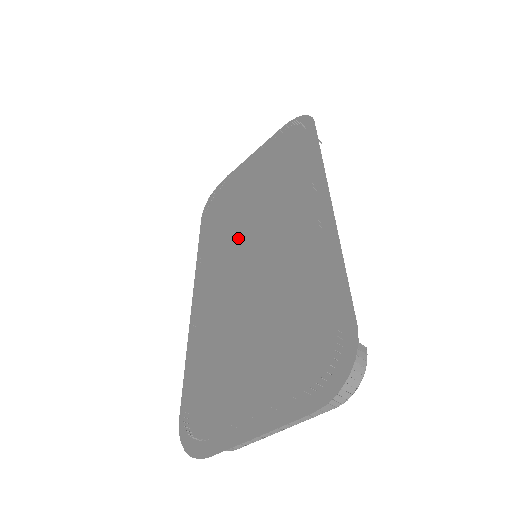
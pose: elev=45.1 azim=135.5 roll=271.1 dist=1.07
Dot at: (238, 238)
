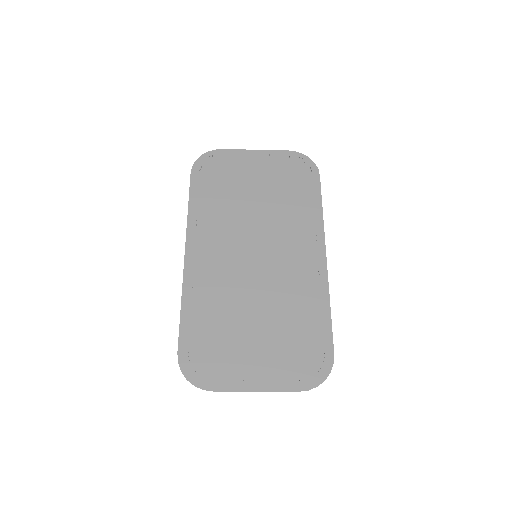
Dot at: (239, 228)
